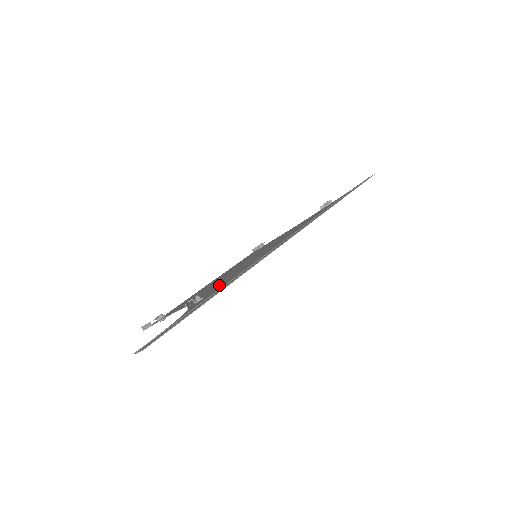
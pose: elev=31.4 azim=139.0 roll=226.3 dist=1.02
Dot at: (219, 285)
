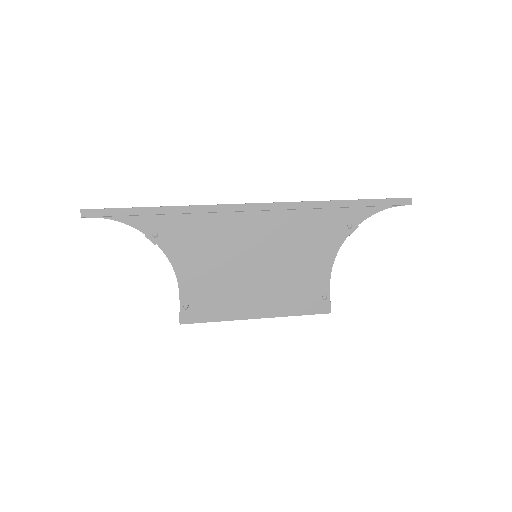
Dot at: (180, 236)
